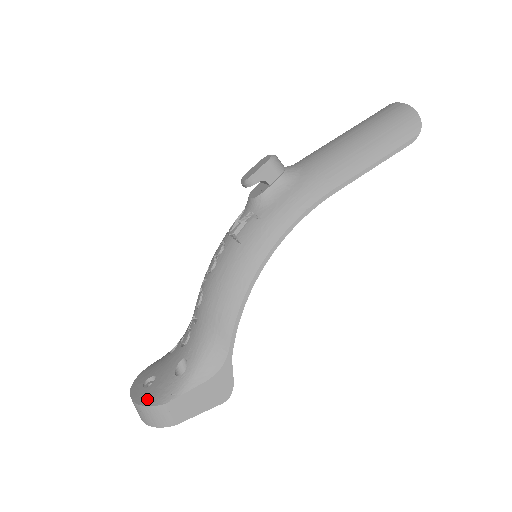
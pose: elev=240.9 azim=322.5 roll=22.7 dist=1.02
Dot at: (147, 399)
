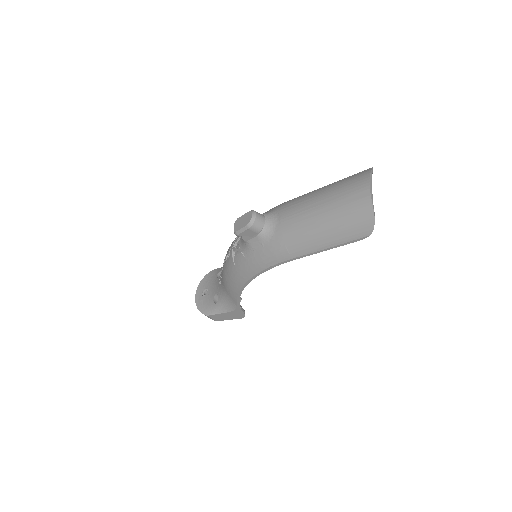
Dot at: (200, 306)
